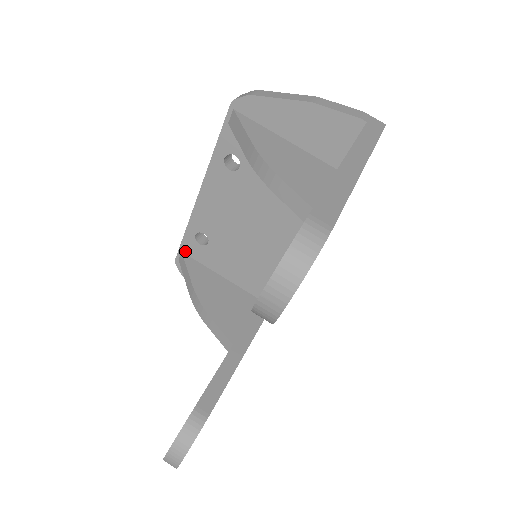
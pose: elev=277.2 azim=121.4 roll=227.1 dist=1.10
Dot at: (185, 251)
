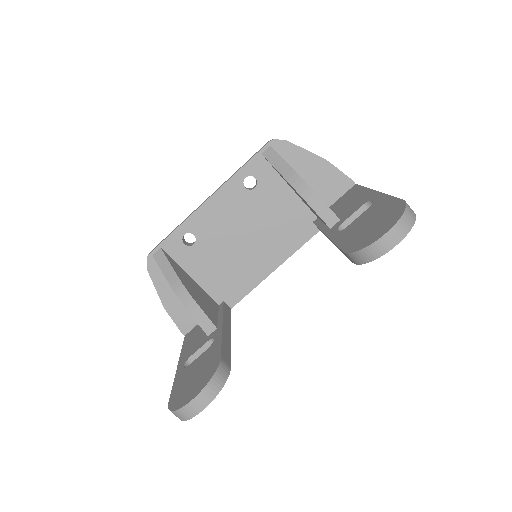
Dot at: (165, 248)
